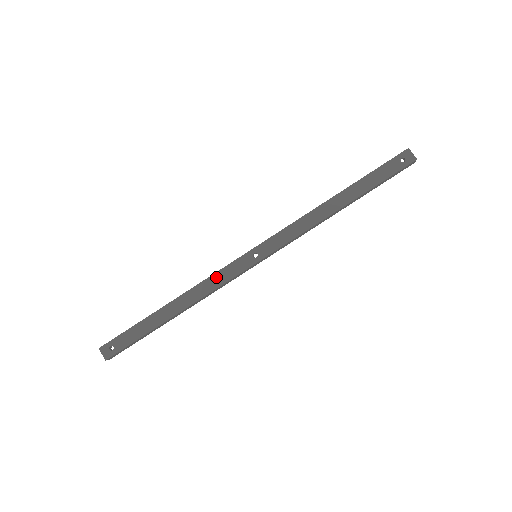
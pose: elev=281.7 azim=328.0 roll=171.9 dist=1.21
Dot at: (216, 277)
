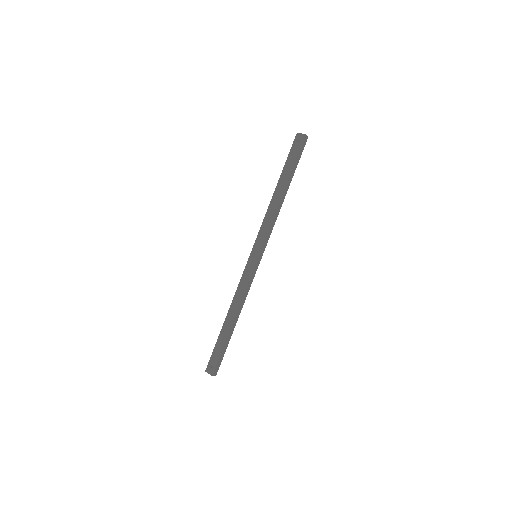
Dot at: (241, 284)
